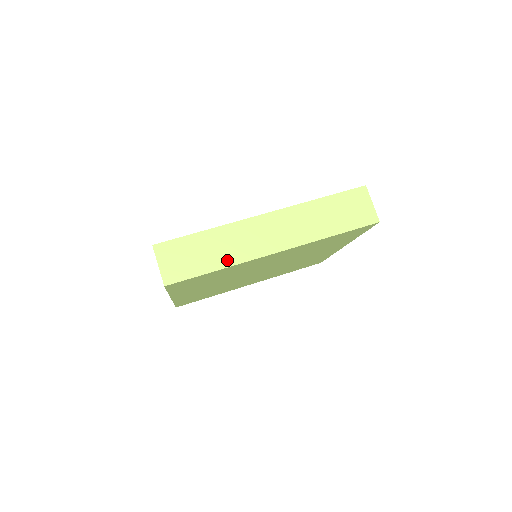
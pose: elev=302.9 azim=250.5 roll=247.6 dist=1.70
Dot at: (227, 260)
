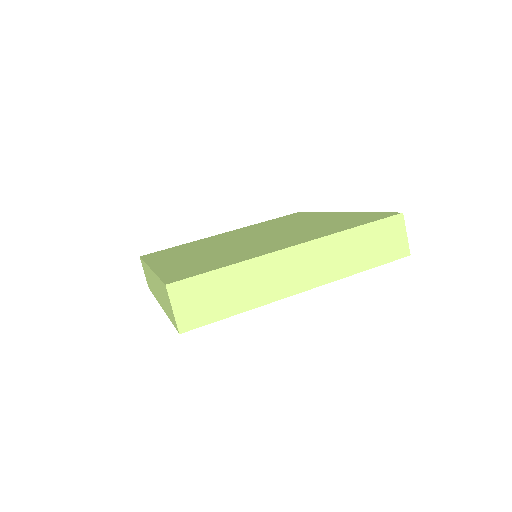
Dot at: (251, 301)
